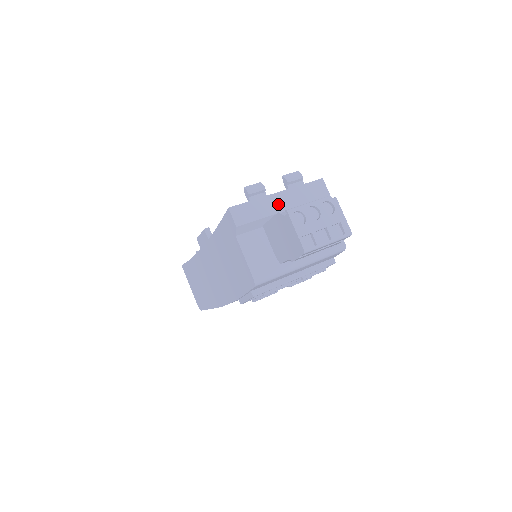
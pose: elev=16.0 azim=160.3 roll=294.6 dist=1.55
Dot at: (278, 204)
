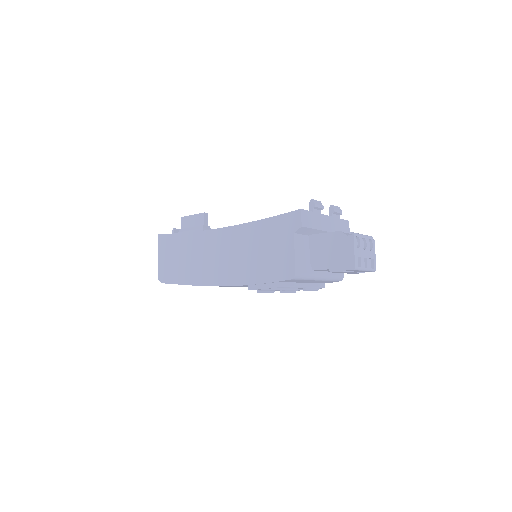
Dot at: (325, 224)
